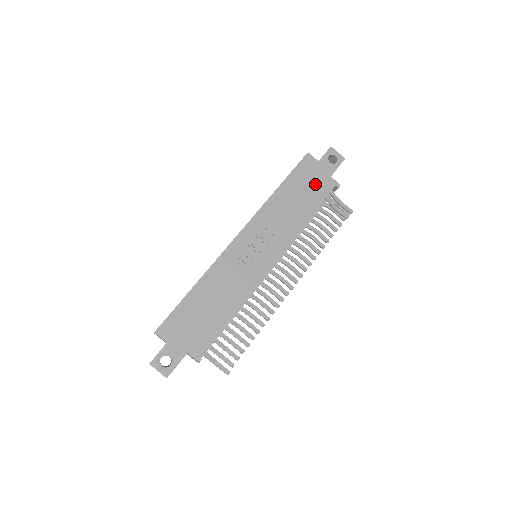
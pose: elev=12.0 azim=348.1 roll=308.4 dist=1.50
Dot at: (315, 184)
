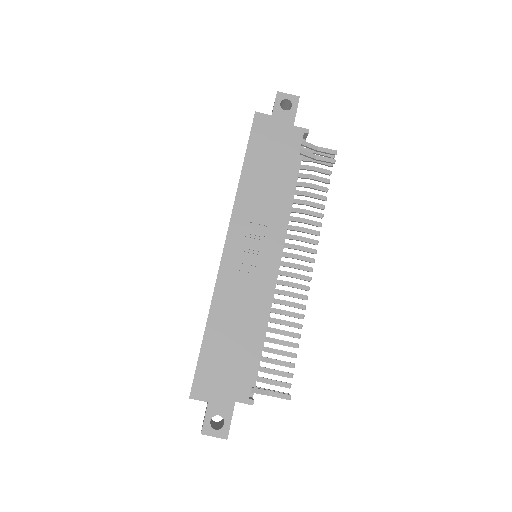
Dot at: (280, 144)
